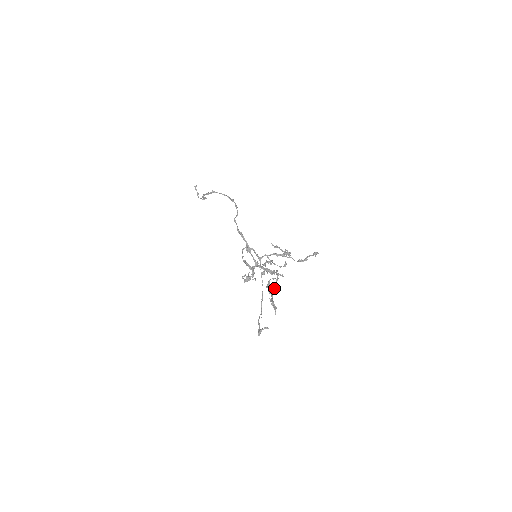
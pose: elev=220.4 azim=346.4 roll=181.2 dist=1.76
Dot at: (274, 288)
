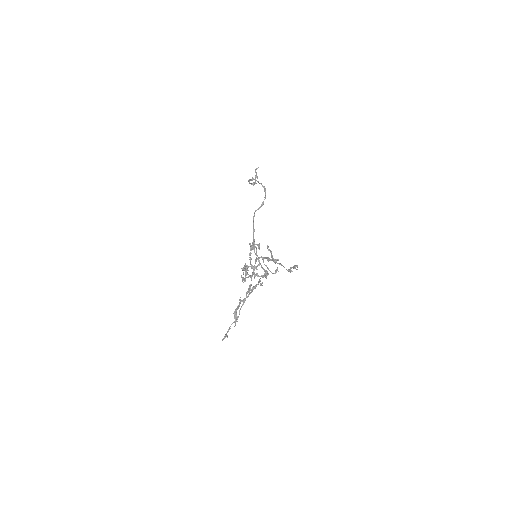
Dot at: occluded
